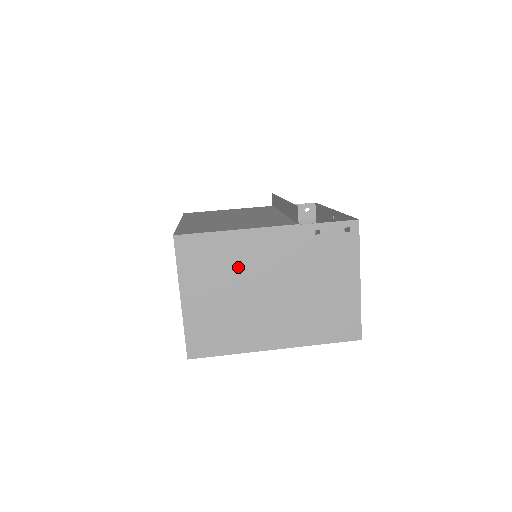
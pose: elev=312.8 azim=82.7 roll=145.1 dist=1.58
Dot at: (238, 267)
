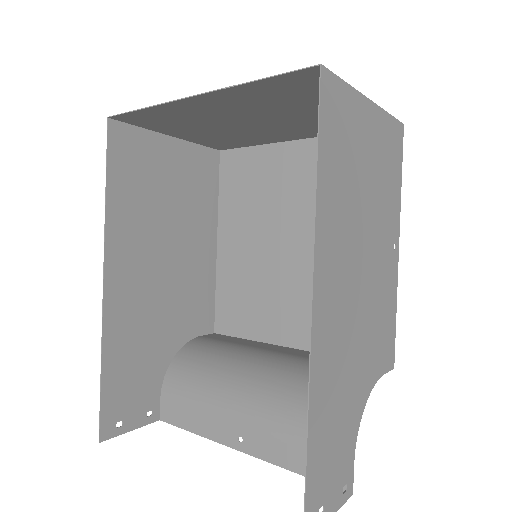
Dot at: (243, 134)
